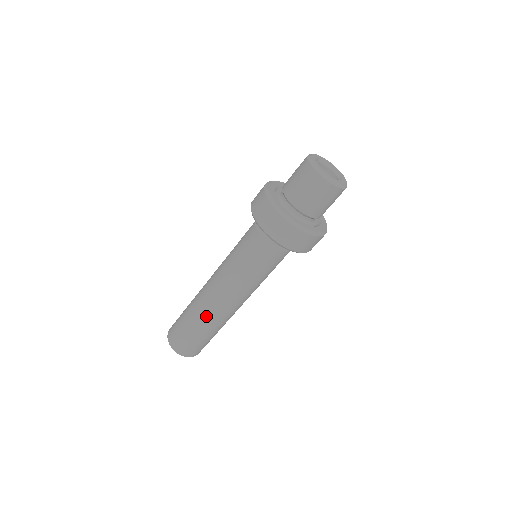
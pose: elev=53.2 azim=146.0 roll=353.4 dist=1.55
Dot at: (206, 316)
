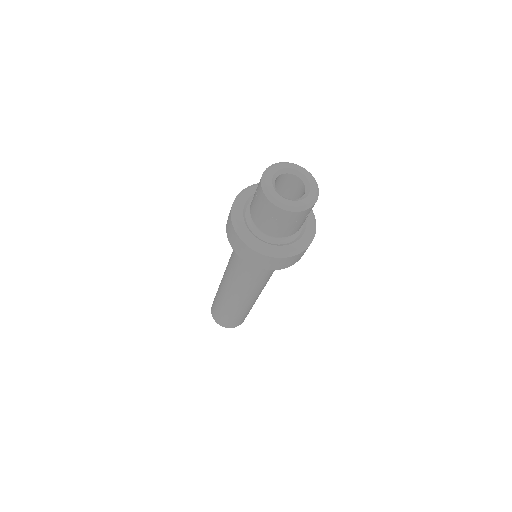
Dot at: (226, 303)
